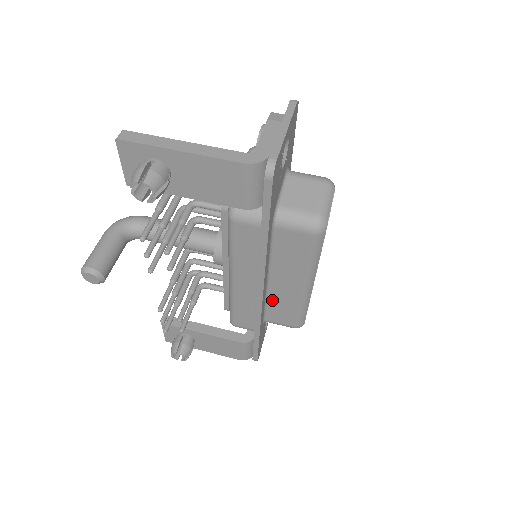
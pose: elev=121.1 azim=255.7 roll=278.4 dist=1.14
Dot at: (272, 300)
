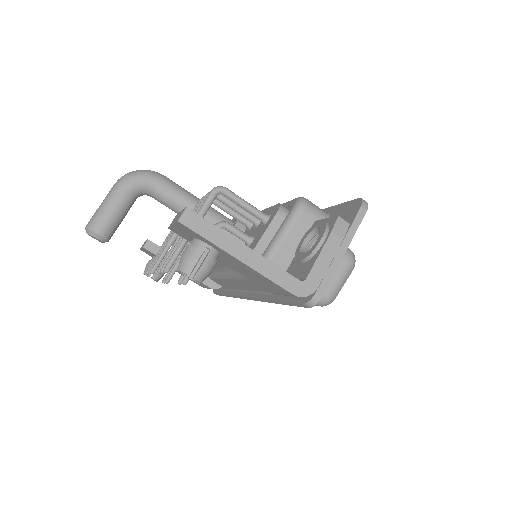
Dot at: occluded
